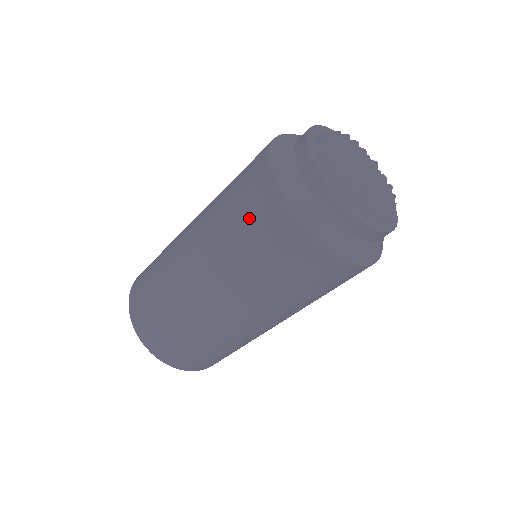
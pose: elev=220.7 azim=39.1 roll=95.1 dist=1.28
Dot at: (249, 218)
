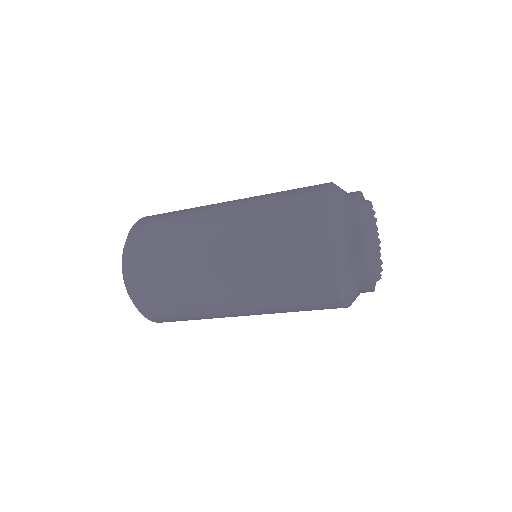
Dot at: (310, 309)
